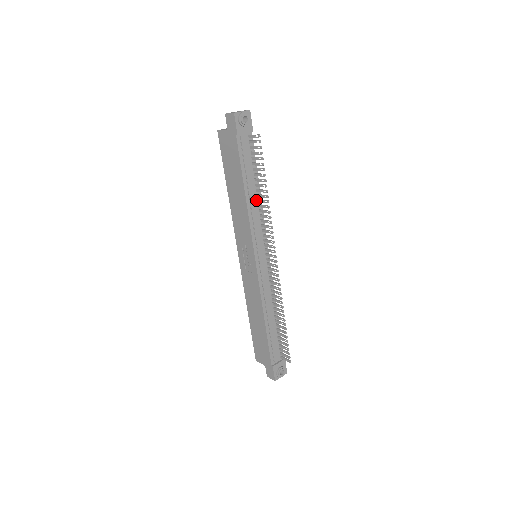
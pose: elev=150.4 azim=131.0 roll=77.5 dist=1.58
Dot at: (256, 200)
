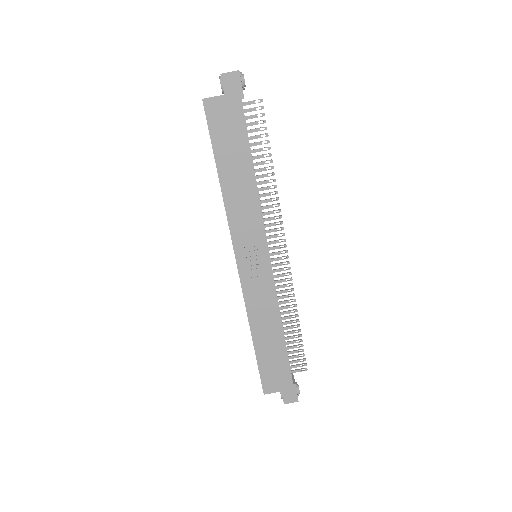
Dot at: occluded
